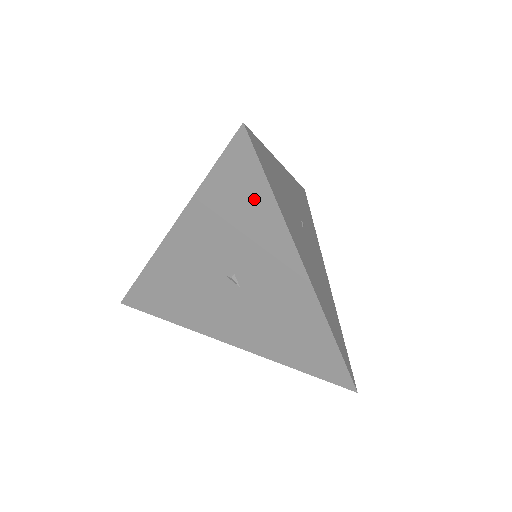
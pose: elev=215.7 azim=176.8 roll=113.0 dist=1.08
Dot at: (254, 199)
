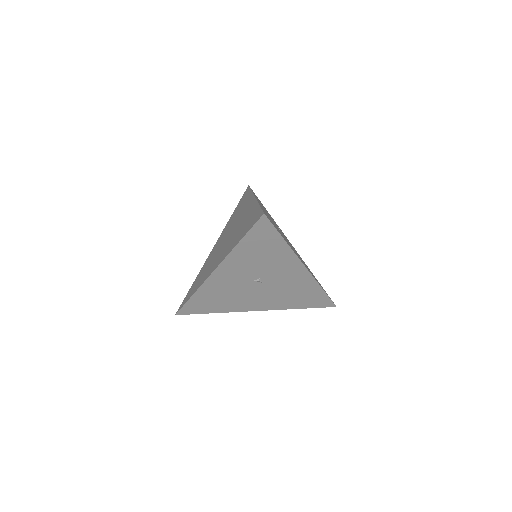
Dot at: (272, 243)
